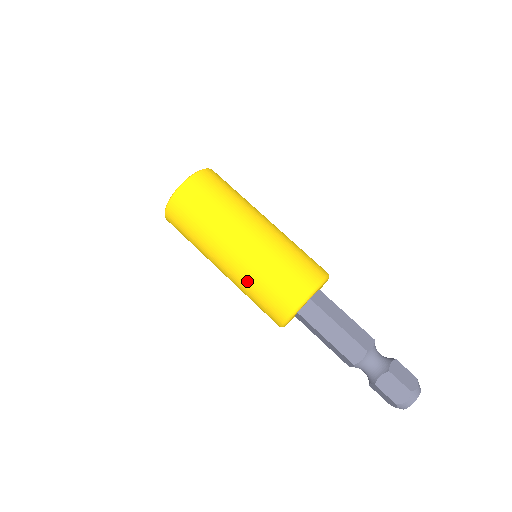
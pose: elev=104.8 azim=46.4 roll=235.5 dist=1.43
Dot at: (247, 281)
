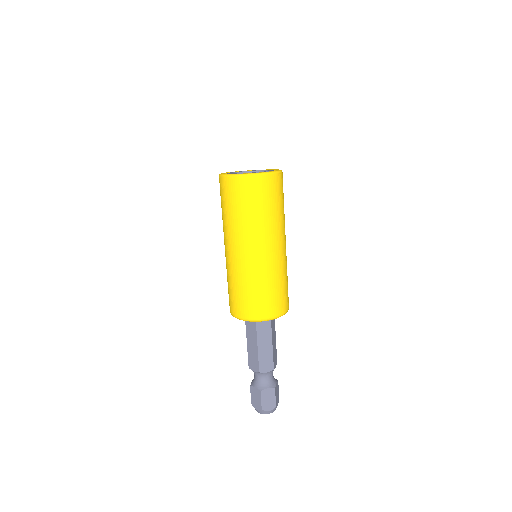
Dot at: (228, 273)
